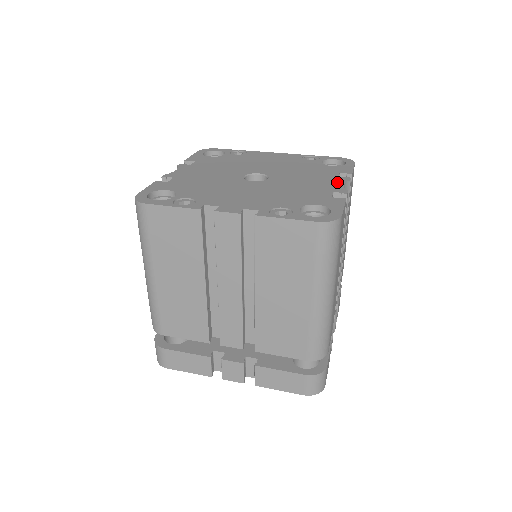
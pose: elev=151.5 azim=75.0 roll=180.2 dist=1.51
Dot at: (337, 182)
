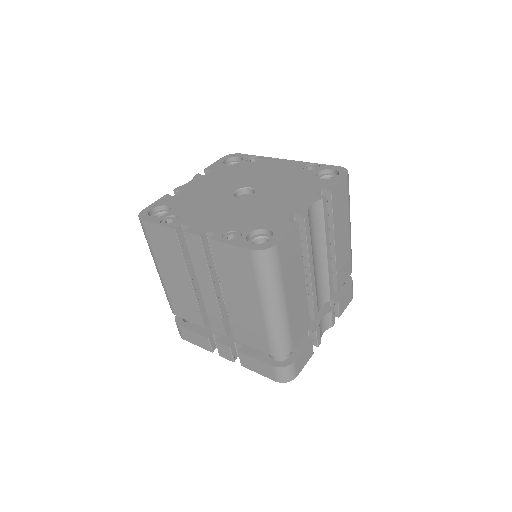
Dot at: (308, 201)
